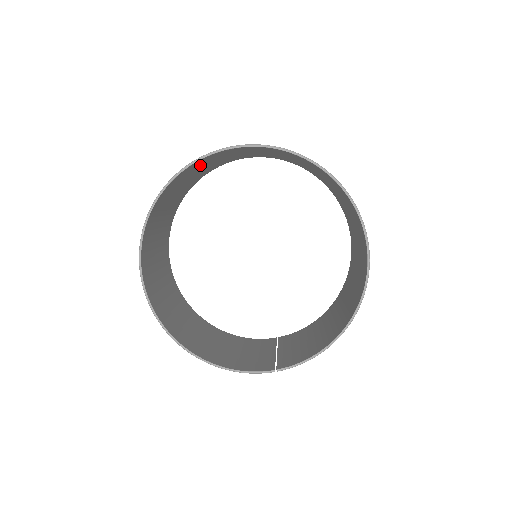
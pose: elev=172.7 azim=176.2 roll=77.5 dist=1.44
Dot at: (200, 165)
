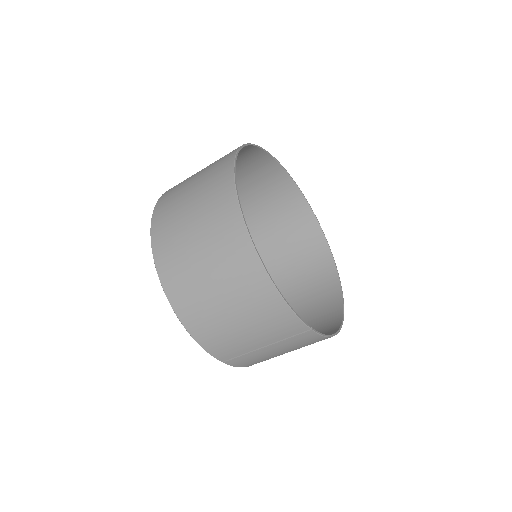
Dot at: (249, 166)
